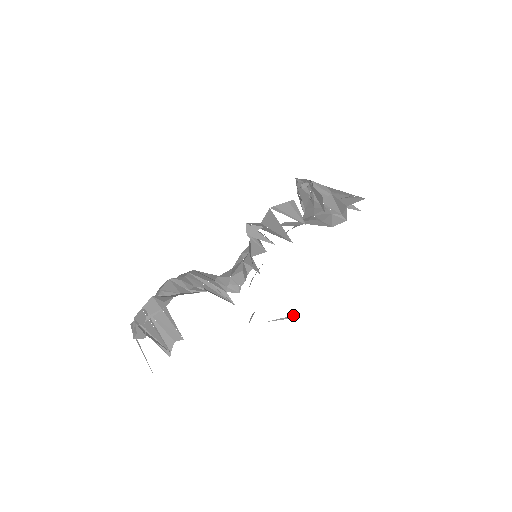
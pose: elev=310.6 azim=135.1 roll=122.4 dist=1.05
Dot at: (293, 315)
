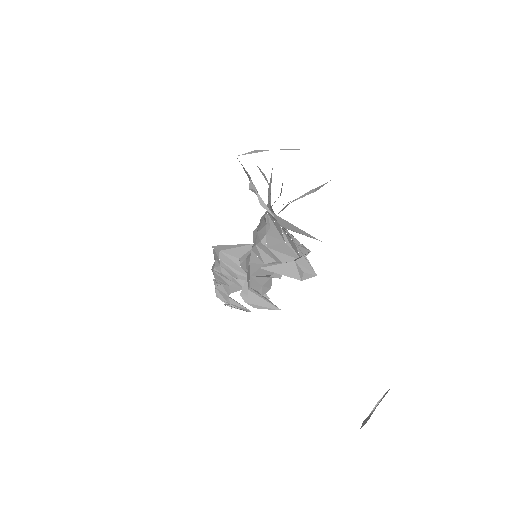
Dot at: (306, 193)
